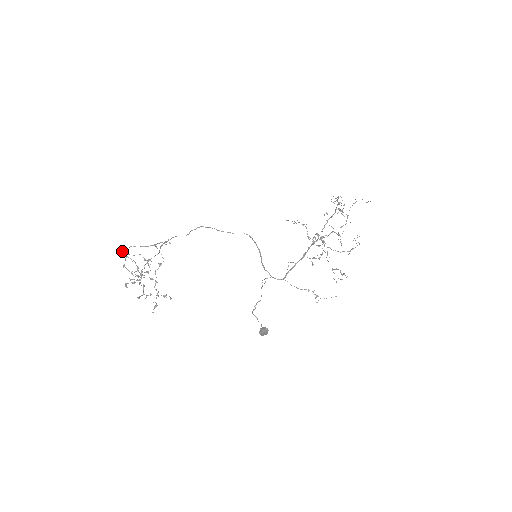
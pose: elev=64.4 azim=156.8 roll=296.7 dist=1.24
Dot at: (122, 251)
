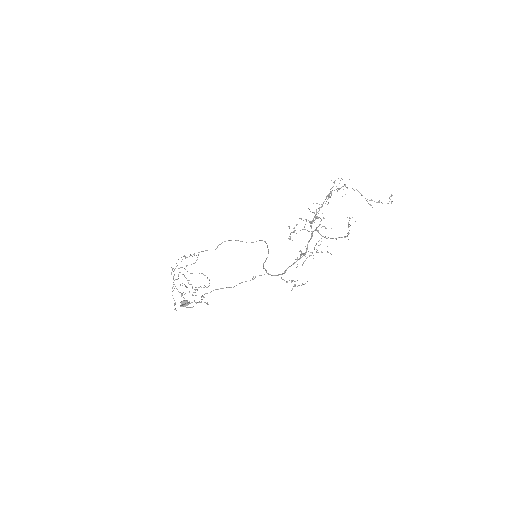
Dot at: occluded
